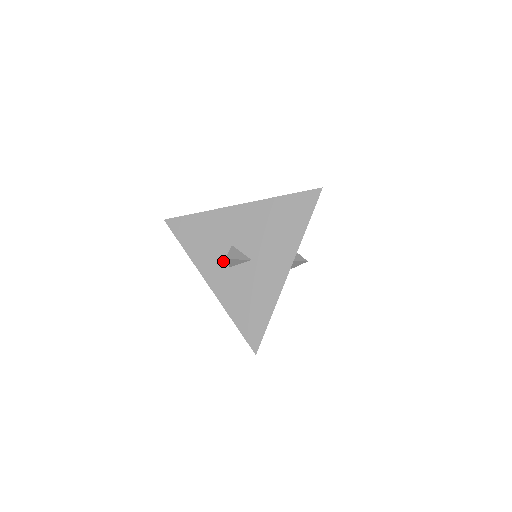
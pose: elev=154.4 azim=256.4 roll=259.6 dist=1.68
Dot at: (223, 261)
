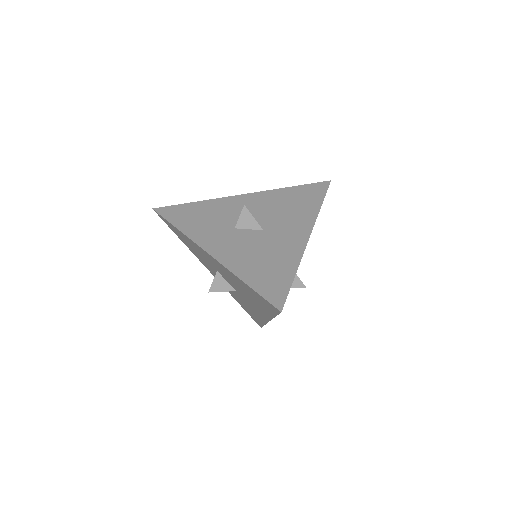
Dot at: (215, 273)
